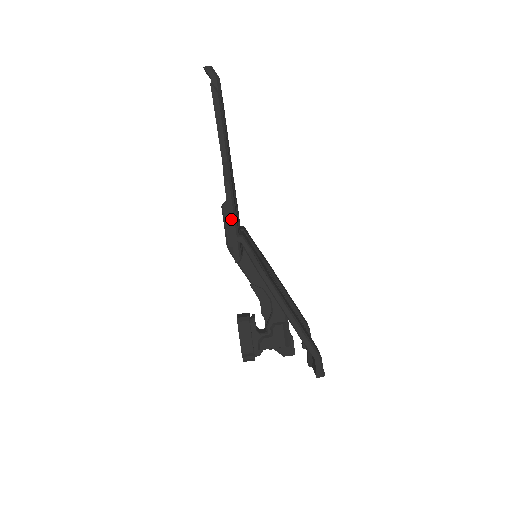
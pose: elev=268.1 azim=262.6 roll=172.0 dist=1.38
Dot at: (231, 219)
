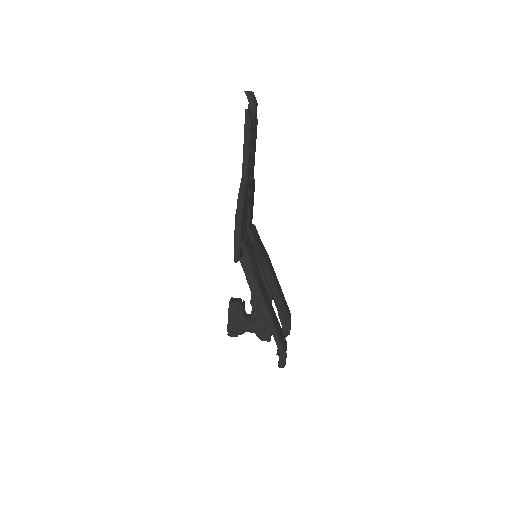
Dot at: (237, 227)
